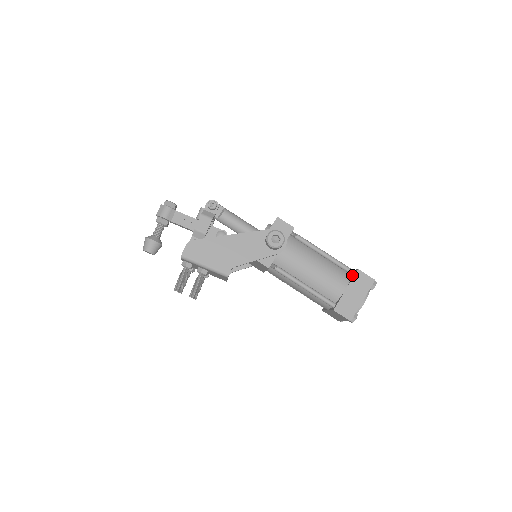
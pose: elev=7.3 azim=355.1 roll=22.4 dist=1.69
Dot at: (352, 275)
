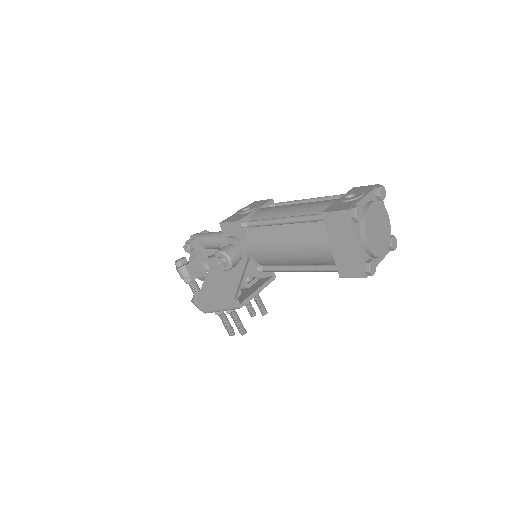
Dot at: occluded
